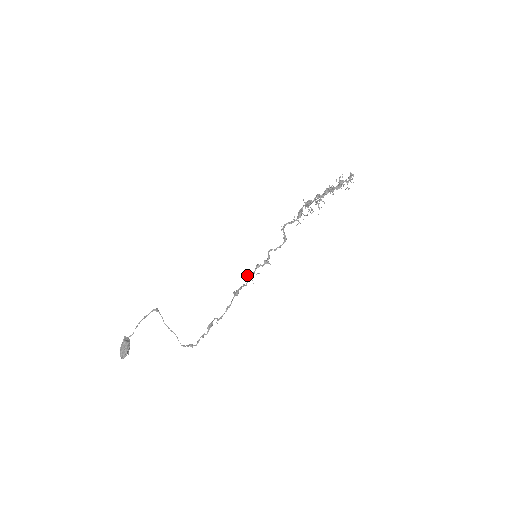
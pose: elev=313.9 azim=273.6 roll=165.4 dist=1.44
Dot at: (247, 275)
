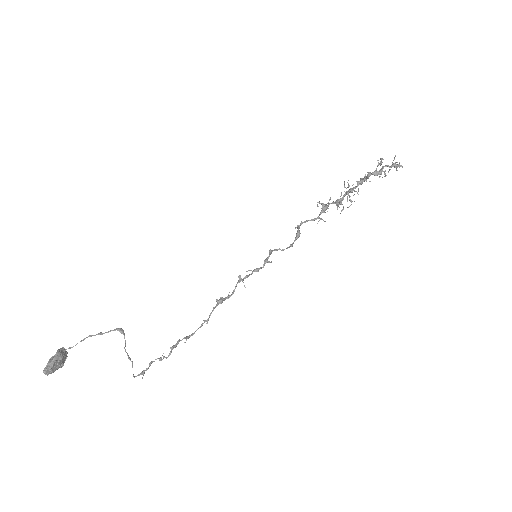
Dot at: (238, 276)
